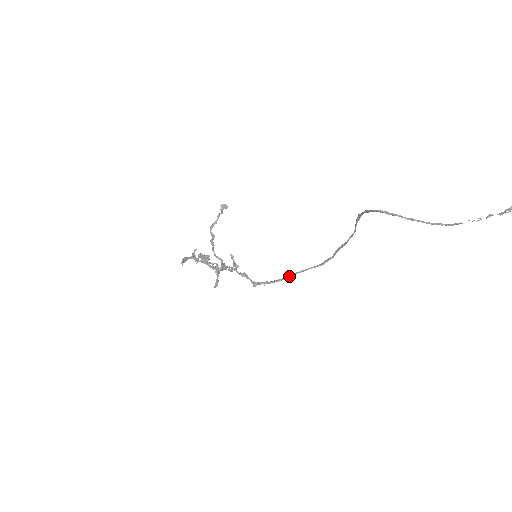
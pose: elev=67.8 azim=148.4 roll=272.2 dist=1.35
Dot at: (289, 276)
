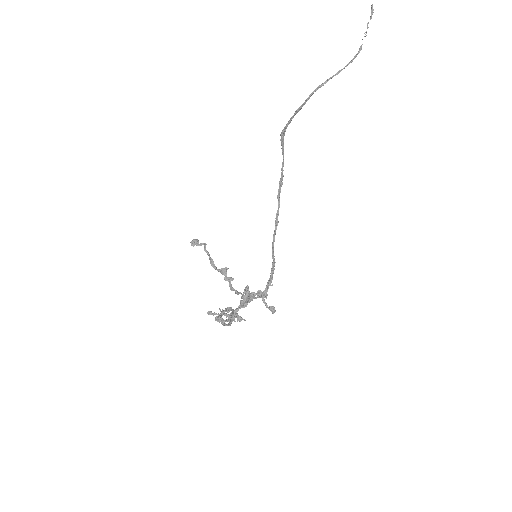
Dot at: (273, 257)
